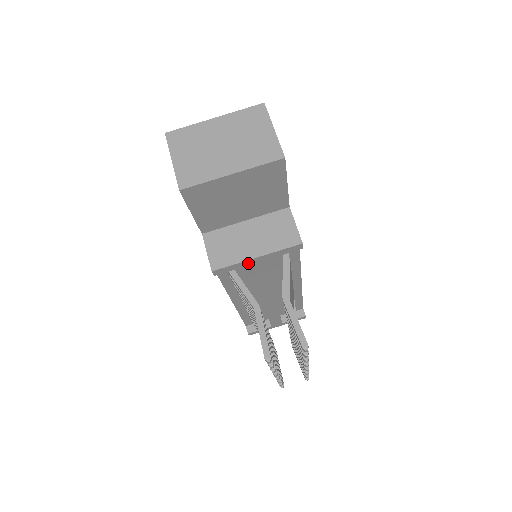
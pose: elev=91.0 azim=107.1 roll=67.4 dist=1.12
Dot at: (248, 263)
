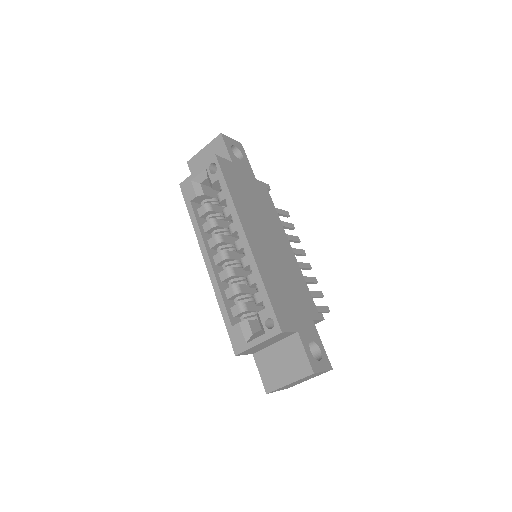
Dot at: occluded
